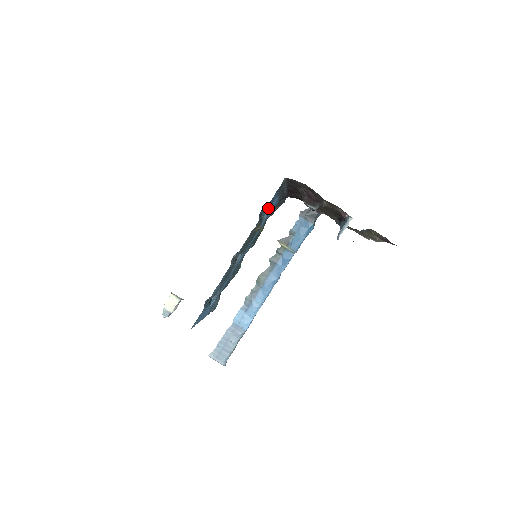
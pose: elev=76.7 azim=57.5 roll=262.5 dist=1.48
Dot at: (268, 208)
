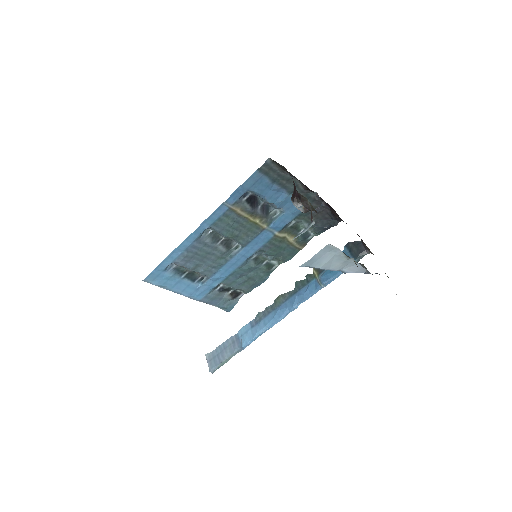
Dot at: (262, 196)
